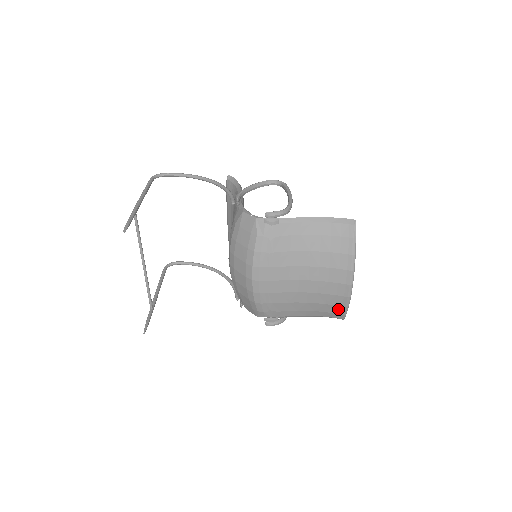
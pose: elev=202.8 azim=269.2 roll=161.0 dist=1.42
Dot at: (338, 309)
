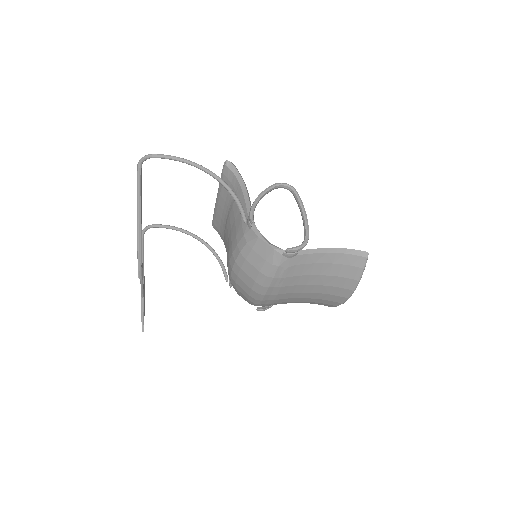
Dot at: (328, 305)
